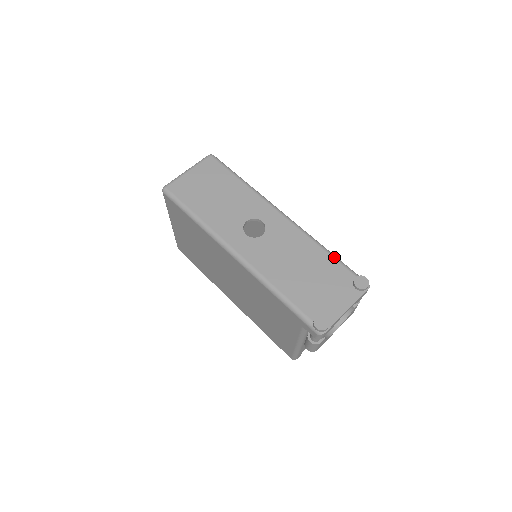
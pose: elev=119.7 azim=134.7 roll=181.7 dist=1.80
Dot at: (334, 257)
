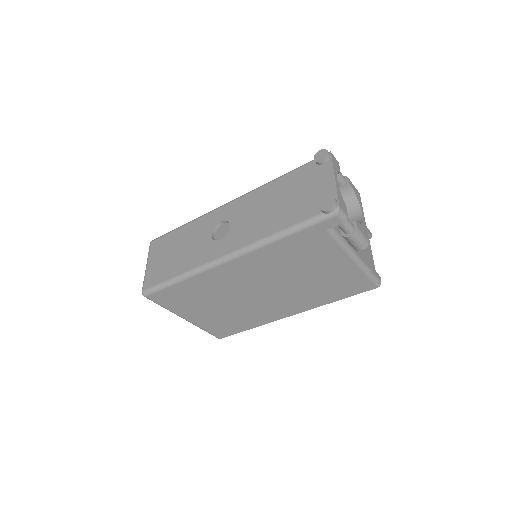
Dot at: (288, 173)
